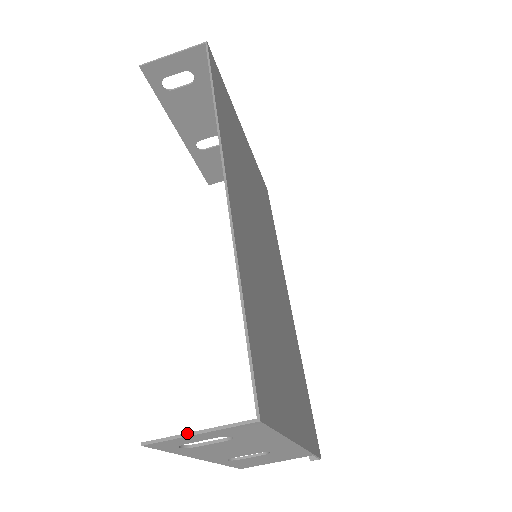
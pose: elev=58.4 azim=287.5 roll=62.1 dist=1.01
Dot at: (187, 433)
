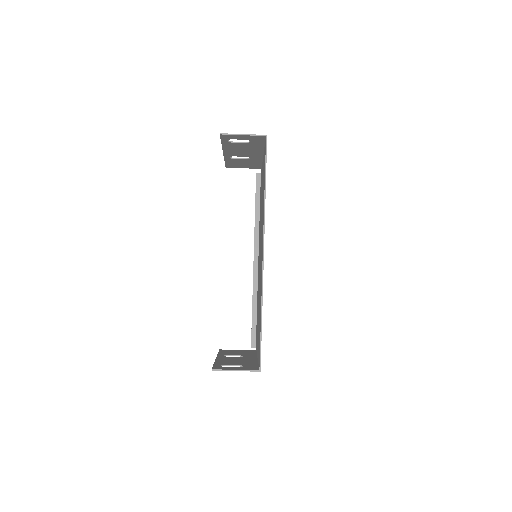
Dot at: (231, 370)
